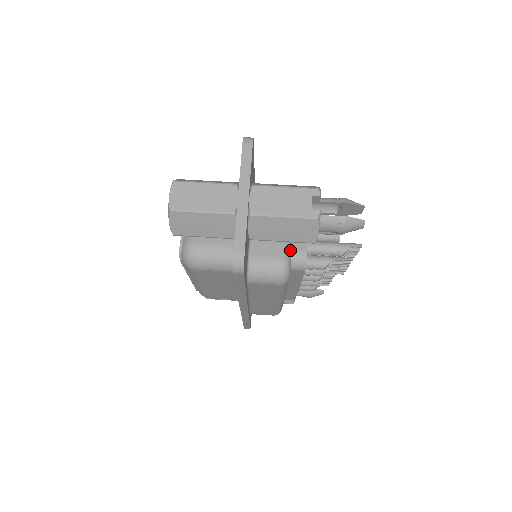
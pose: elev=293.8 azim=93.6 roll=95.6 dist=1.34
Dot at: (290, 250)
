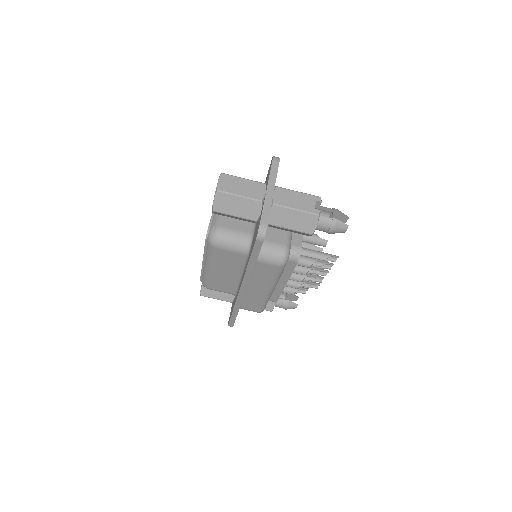
Dot at: occluded
